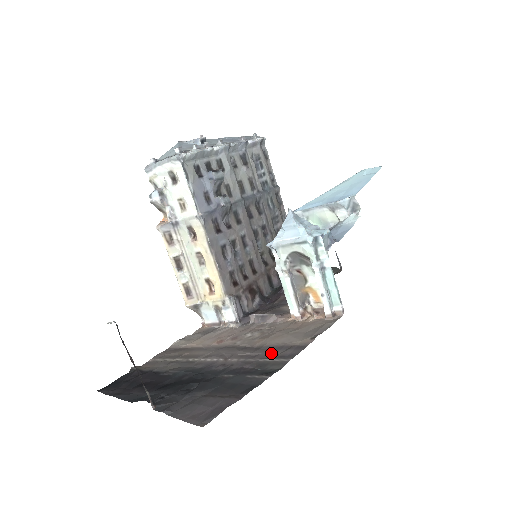
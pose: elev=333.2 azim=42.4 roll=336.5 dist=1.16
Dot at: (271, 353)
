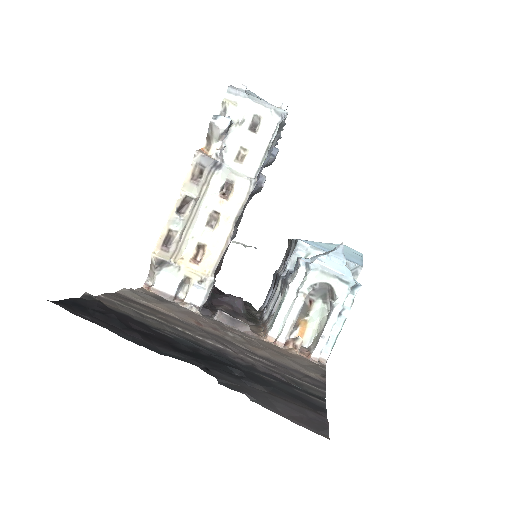
Dot at: (290, 372)
